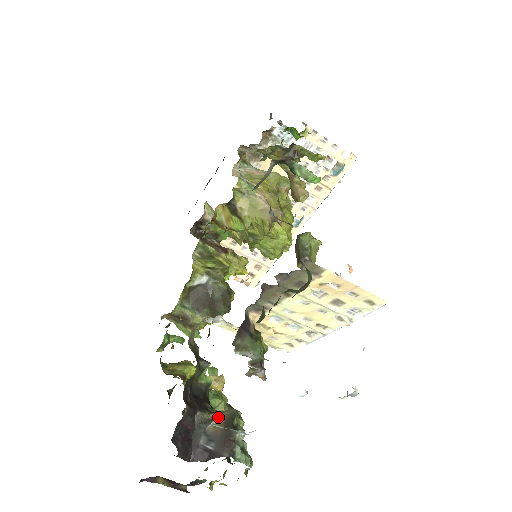
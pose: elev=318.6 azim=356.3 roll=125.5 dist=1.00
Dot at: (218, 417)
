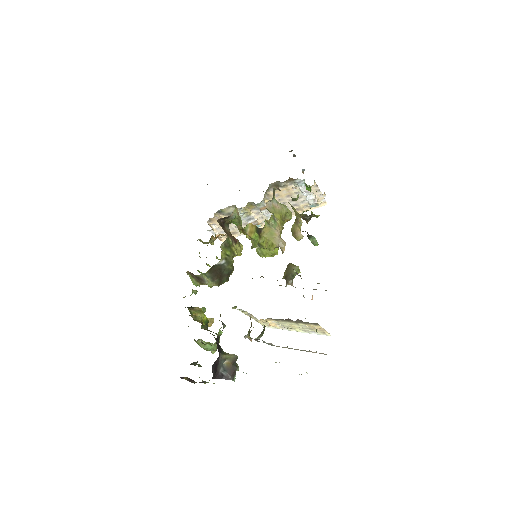
Dot at: (228, 358)
